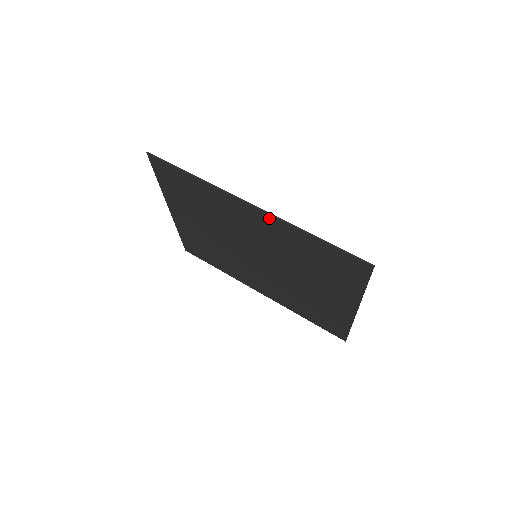
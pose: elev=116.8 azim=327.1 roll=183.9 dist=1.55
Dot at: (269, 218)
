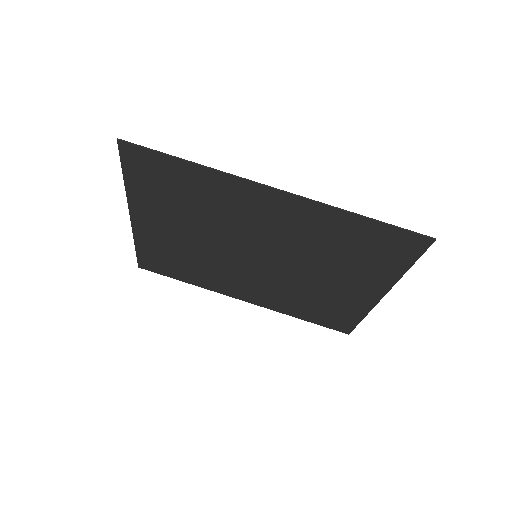
Dot at: (300, 203)
